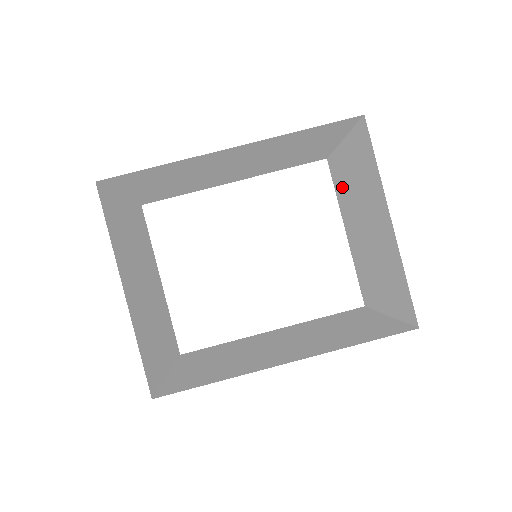
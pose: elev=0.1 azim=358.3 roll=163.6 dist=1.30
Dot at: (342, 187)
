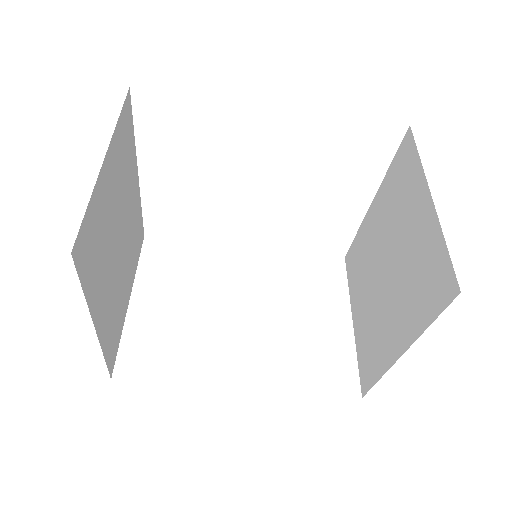
Dot at: (398, 192)
